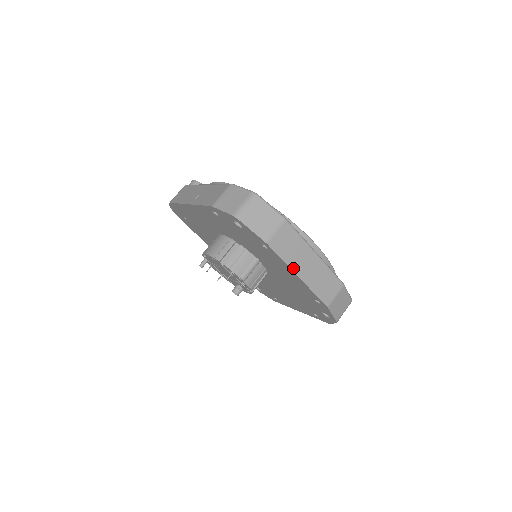
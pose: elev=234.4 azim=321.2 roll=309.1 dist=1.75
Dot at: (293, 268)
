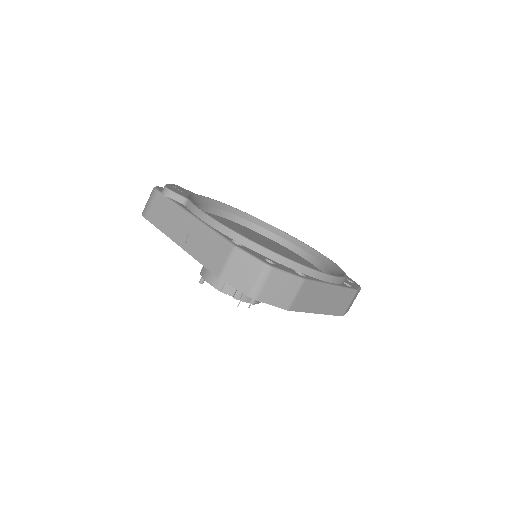
Dot at: (313, 311)
